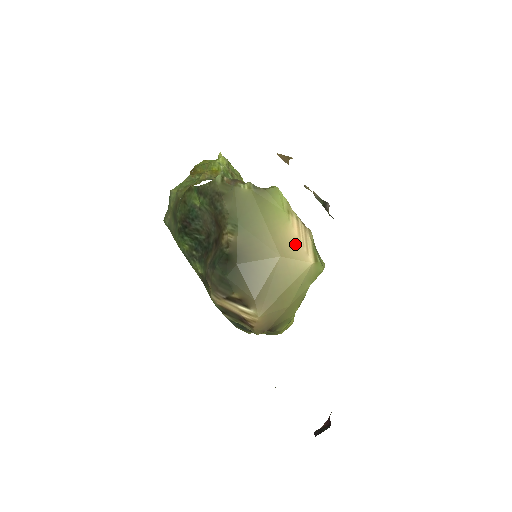
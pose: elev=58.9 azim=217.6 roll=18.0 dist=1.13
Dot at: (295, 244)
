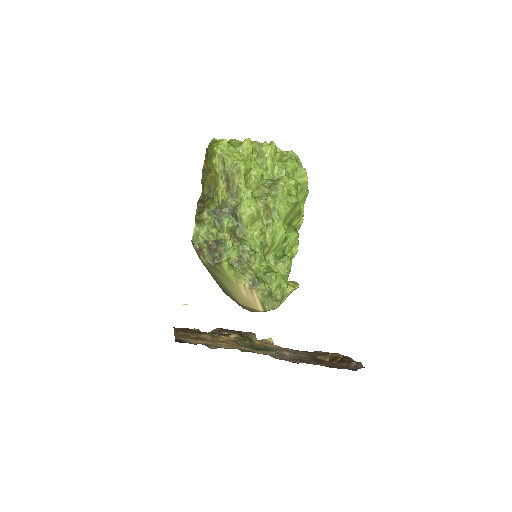
Dot at: (247, 300)
